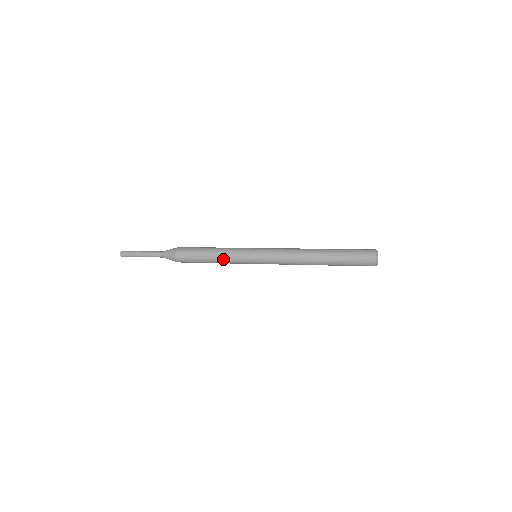
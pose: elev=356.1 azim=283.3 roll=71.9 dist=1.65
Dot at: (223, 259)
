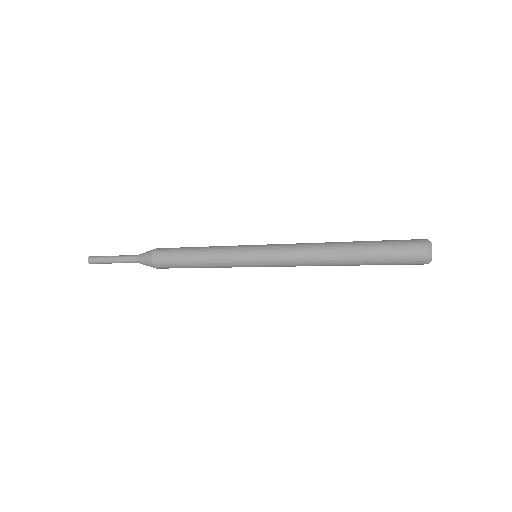
Dot at: (213, 266)
